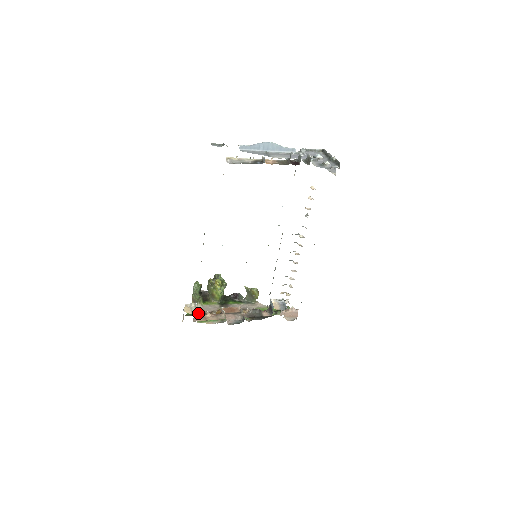
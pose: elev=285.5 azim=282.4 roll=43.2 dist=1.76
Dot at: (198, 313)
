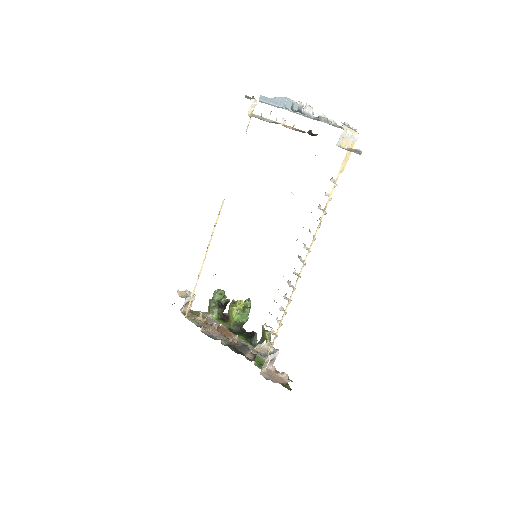
Dot at: occluded
